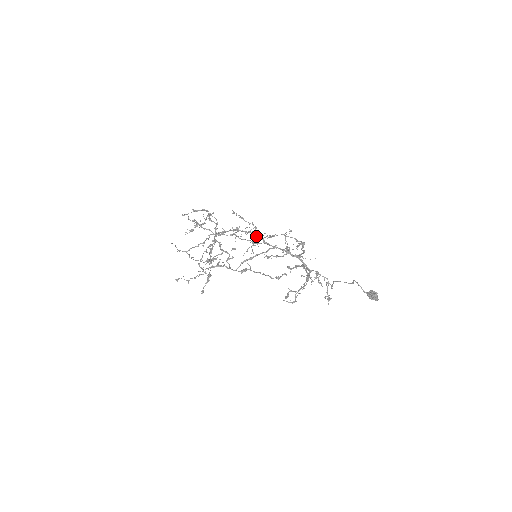
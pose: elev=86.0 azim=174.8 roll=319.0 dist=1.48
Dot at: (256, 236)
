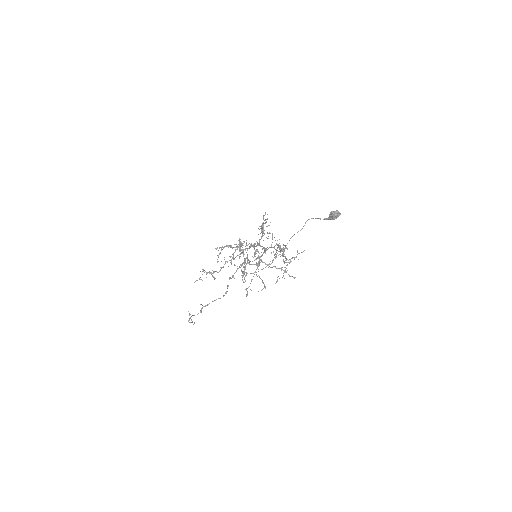
Dot at: occluded
